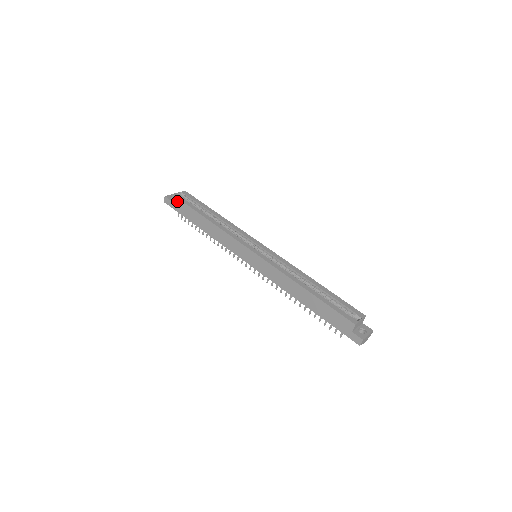
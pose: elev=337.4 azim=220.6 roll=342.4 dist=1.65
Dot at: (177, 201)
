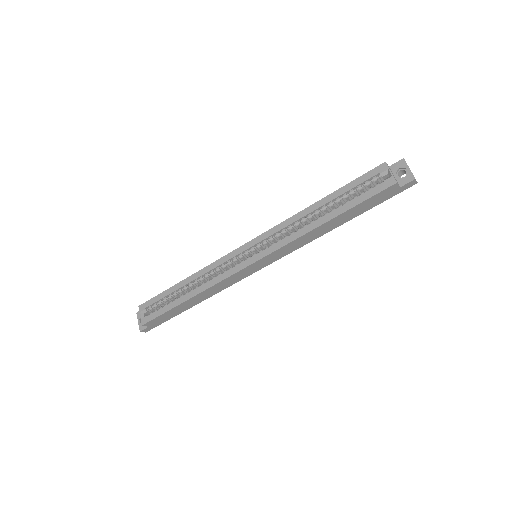
Dot at: (153, 322)
